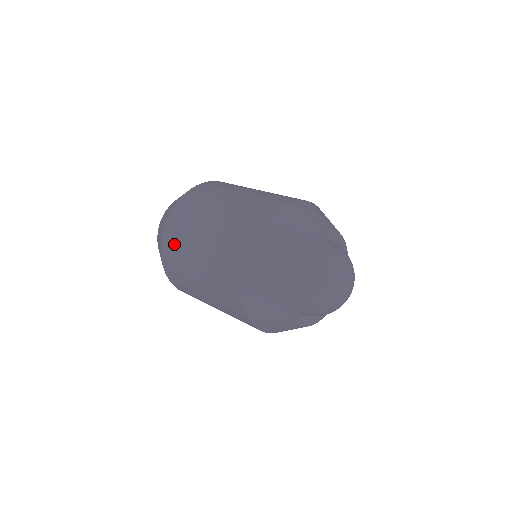
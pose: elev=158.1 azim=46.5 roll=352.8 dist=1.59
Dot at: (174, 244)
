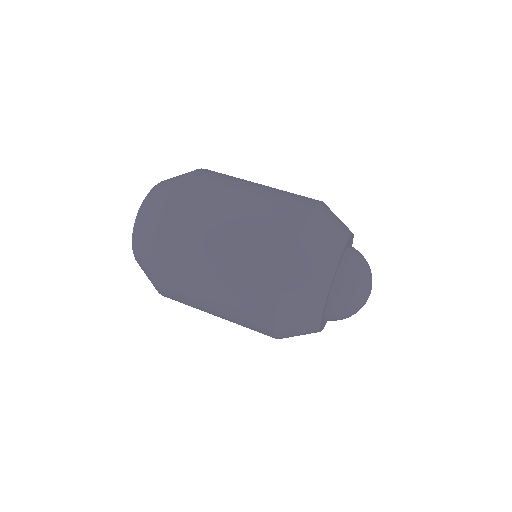
Dot at: (187, 212)
